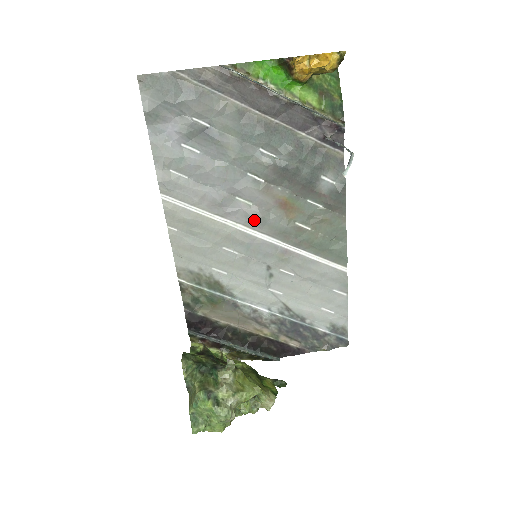
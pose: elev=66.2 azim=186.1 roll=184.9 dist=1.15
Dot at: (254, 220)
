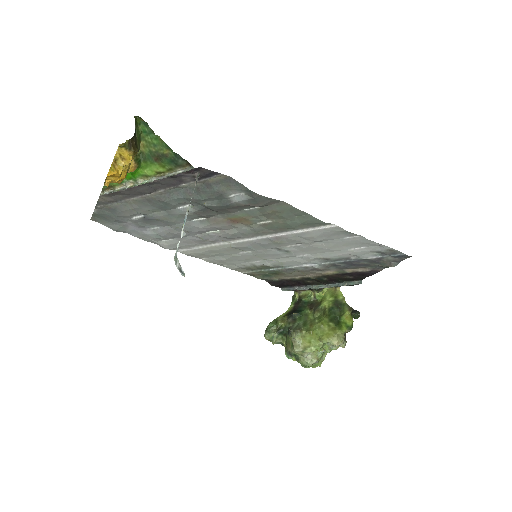
Dot at: (231, 238)
